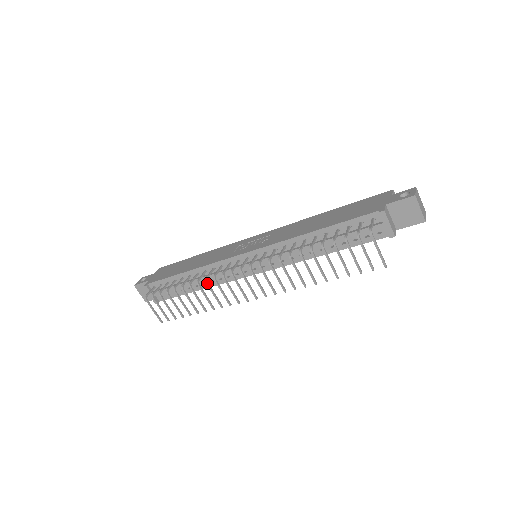
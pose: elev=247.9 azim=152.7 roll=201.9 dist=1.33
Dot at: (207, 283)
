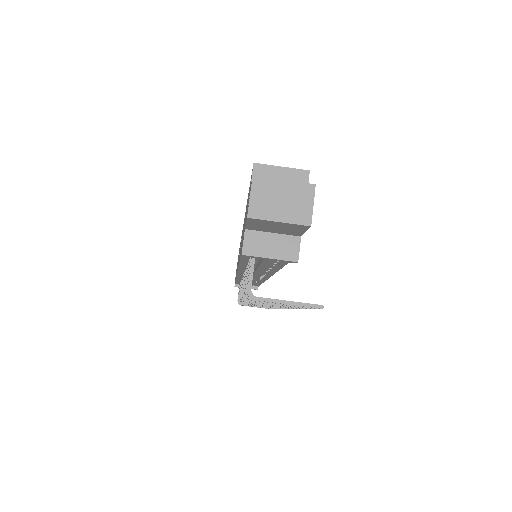
Dot at: (244, 304)
